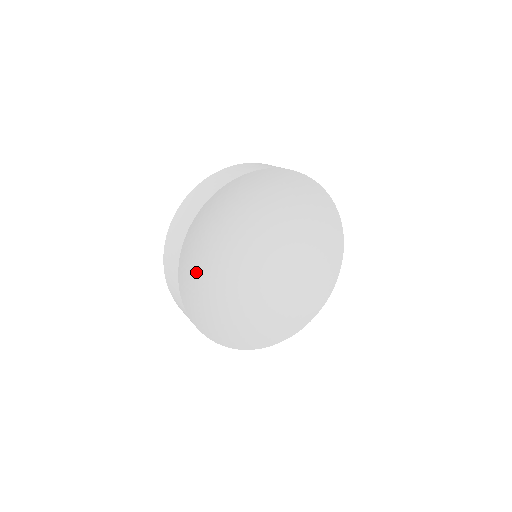
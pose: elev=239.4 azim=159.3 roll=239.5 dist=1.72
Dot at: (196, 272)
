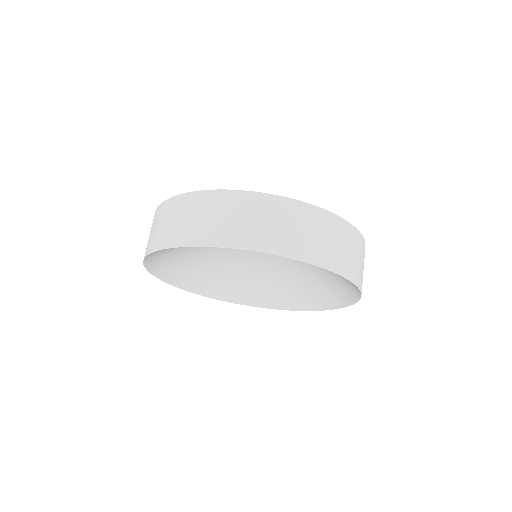
Dot at: (210, 278)
